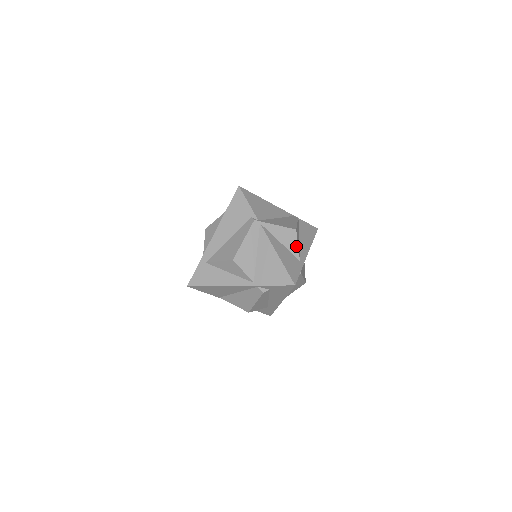
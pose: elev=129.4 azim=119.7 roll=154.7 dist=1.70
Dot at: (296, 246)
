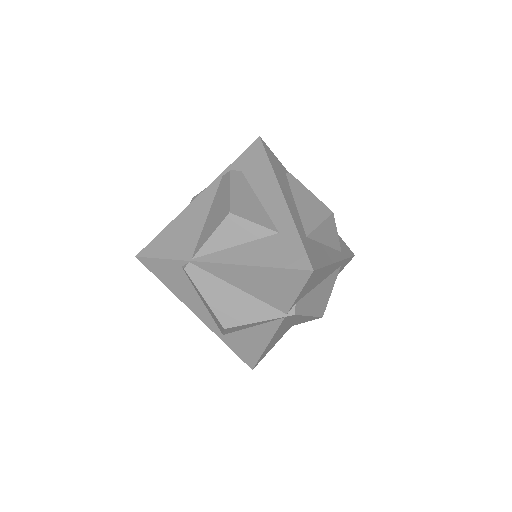
Dot at: occluded
